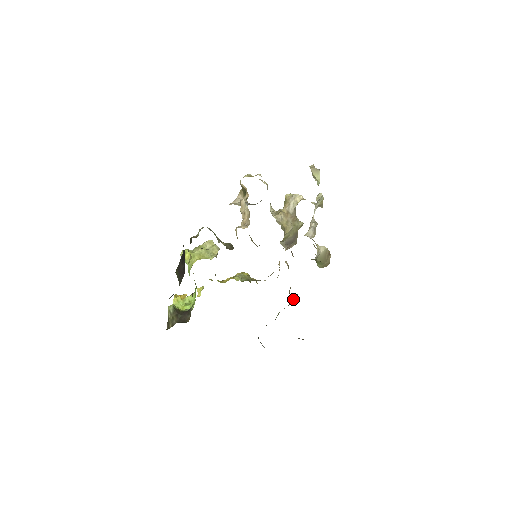
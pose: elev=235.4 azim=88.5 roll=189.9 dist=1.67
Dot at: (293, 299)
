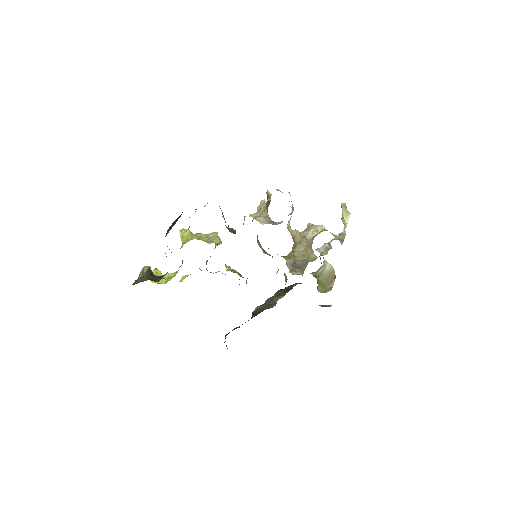
Dot at: (279, 291)
